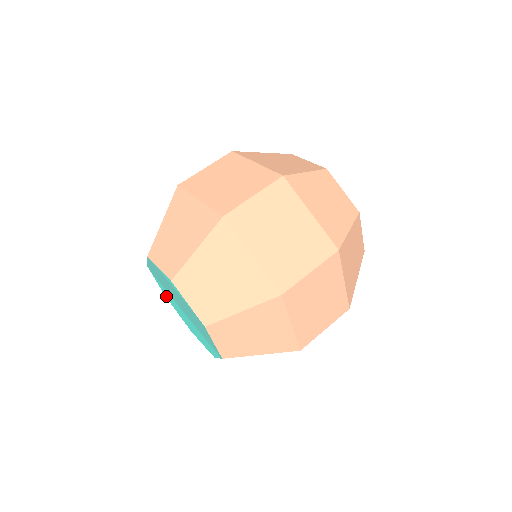
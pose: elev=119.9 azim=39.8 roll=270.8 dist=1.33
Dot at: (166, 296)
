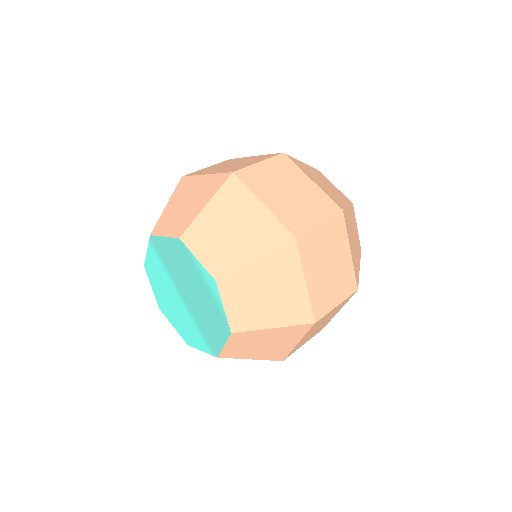
Dot at: (148, 267)
